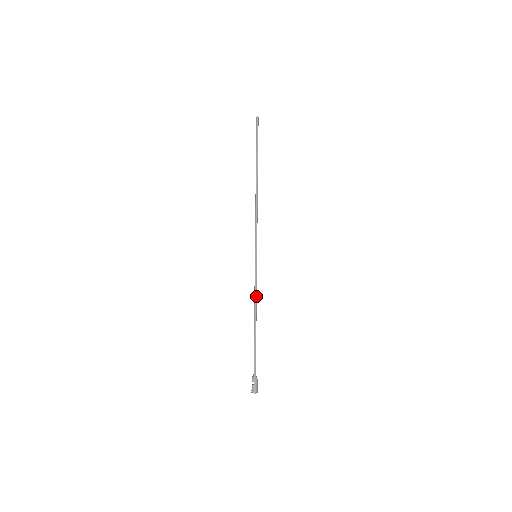
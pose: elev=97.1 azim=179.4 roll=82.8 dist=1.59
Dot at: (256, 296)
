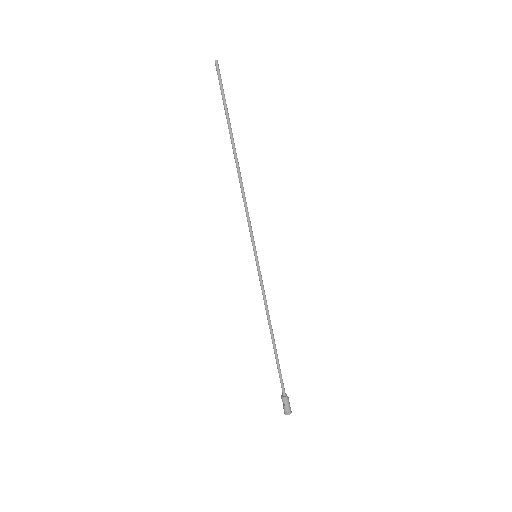
Dot at: (266, 305)
